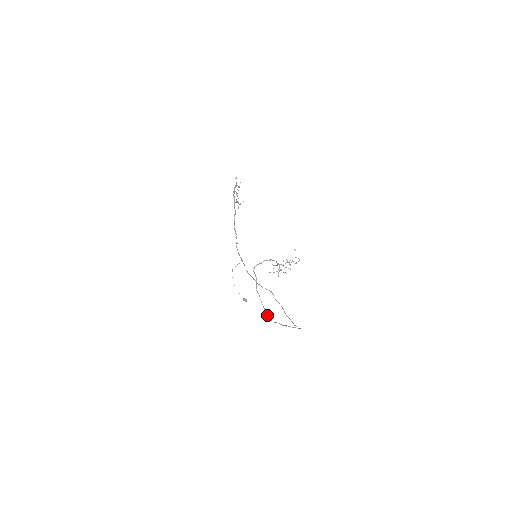
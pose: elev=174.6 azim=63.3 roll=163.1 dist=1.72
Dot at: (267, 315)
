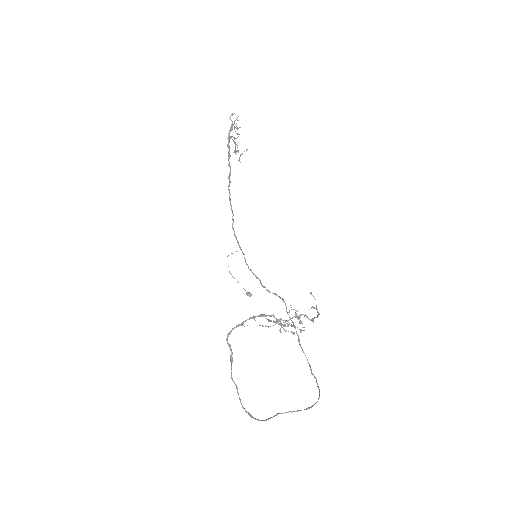
Dot at: (251, 417)
